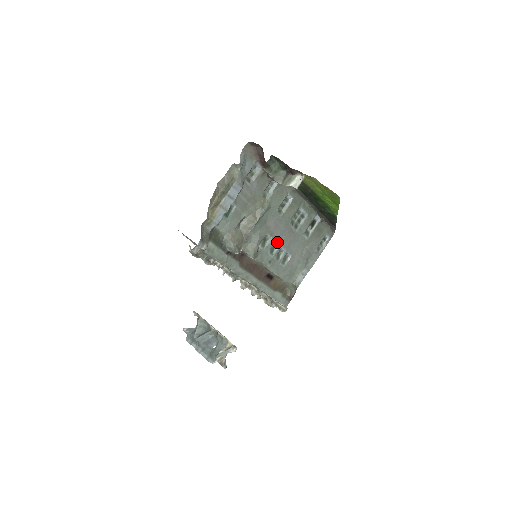
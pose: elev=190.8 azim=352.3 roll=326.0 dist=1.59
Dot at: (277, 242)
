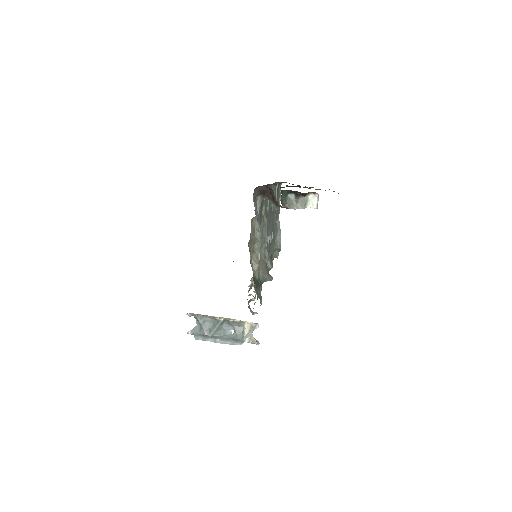
Dot at: (268, 234)
